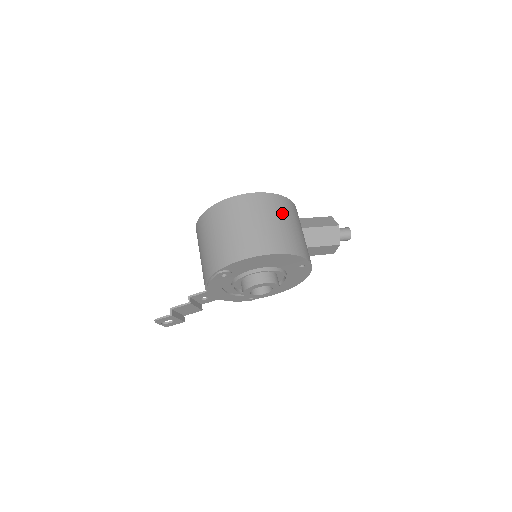
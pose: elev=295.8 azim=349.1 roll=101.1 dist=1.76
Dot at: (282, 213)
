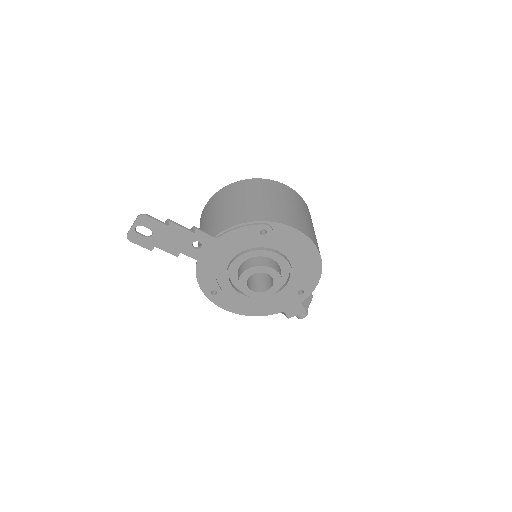
Dot at: occluded
